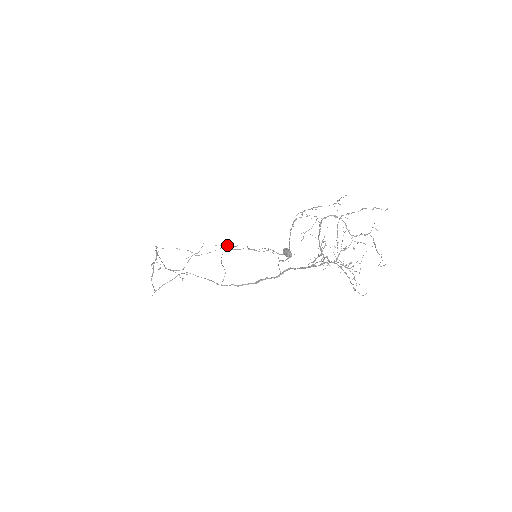
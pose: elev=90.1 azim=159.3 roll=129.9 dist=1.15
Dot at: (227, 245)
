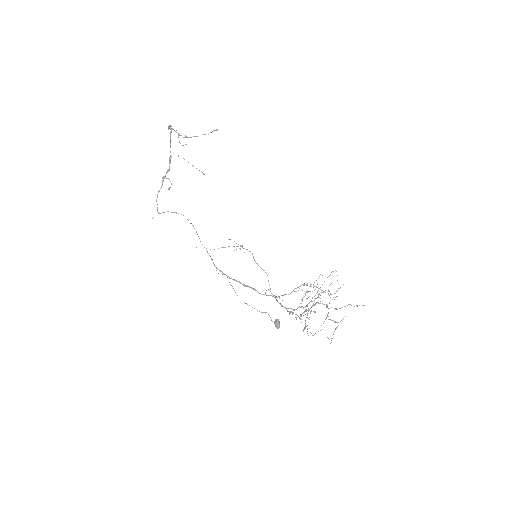
Dot at: (239, 248)
